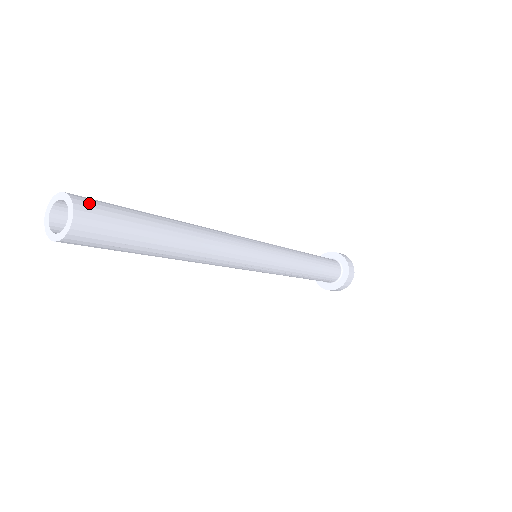
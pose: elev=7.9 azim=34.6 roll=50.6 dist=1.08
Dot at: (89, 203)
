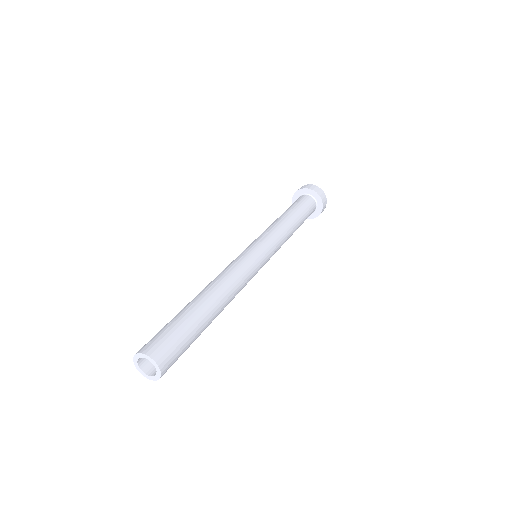
Dot at: (155, 346)
